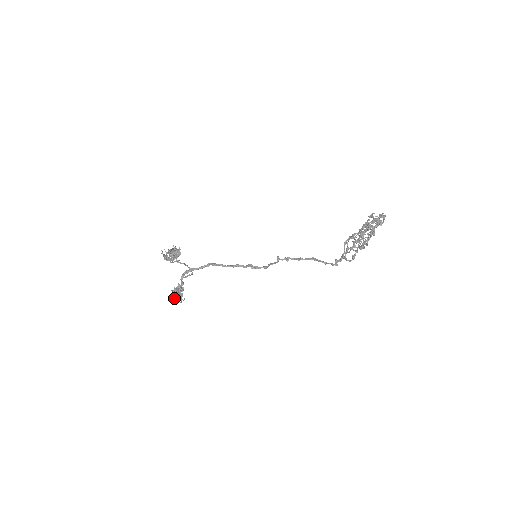
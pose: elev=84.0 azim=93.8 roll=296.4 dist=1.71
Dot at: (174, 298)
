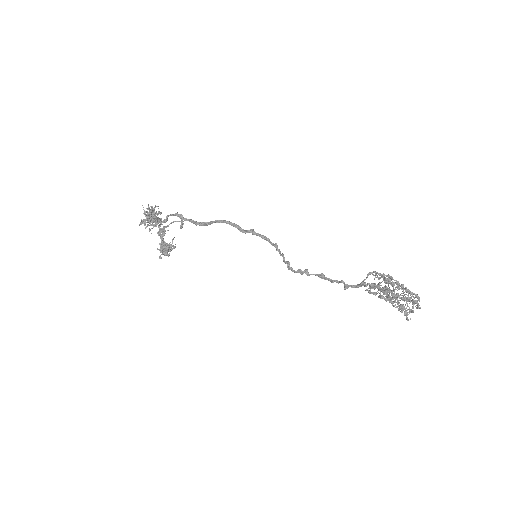
Dot at: (151, 209)
